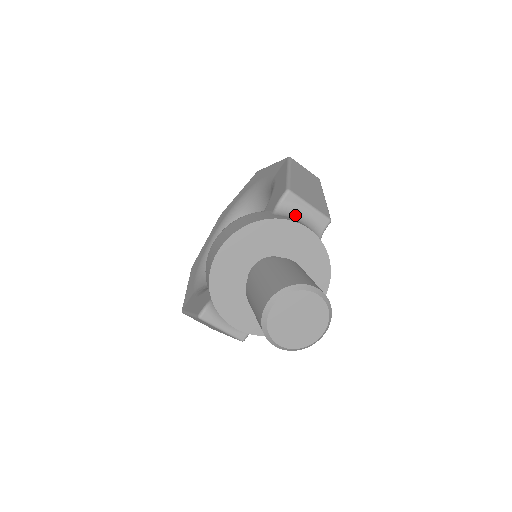
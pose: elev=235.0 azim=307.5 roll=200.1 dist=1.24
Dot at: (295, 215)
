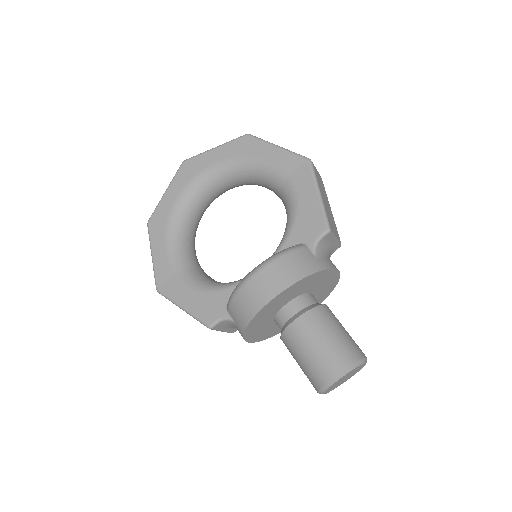
Dot at: (325, 250)
